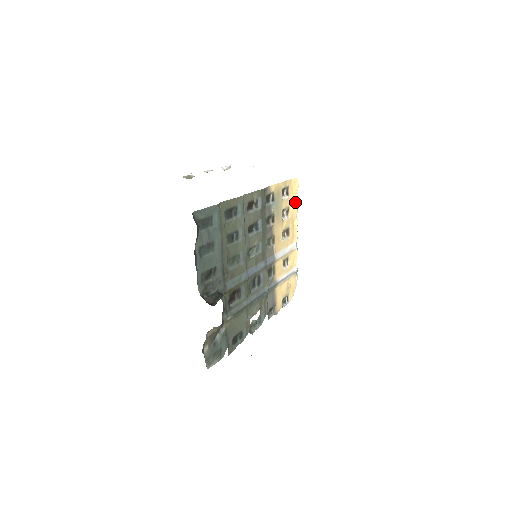
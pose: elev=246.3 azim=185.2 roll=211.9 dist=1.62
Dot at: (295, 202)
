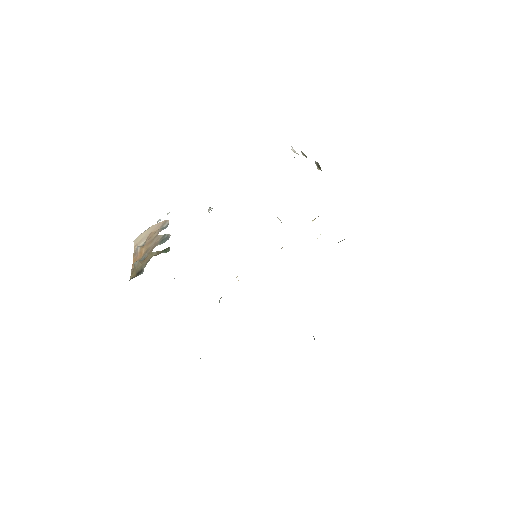
Dot at: occluded
